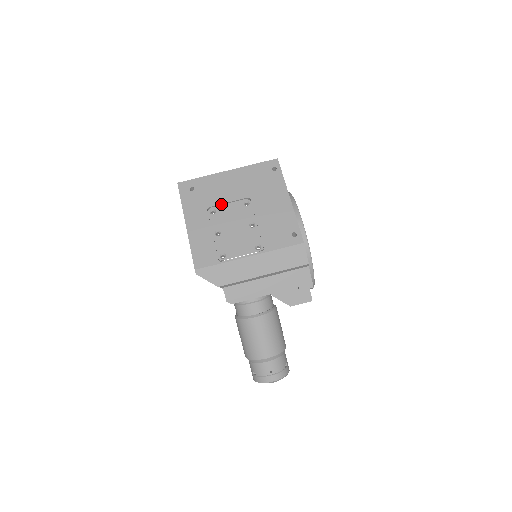
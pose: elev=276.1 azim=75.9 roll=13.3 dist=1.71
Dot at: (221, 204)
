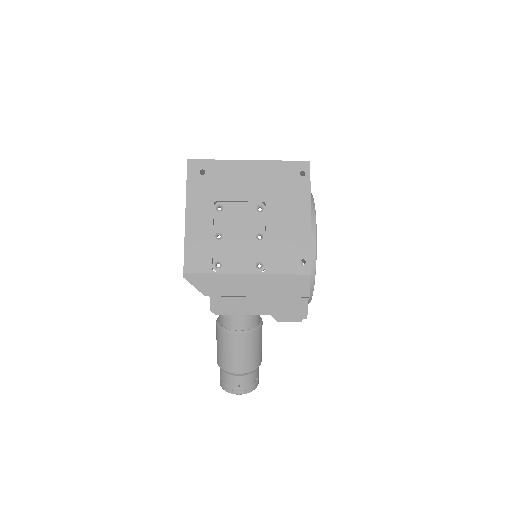
Dot at: (231, 201)
